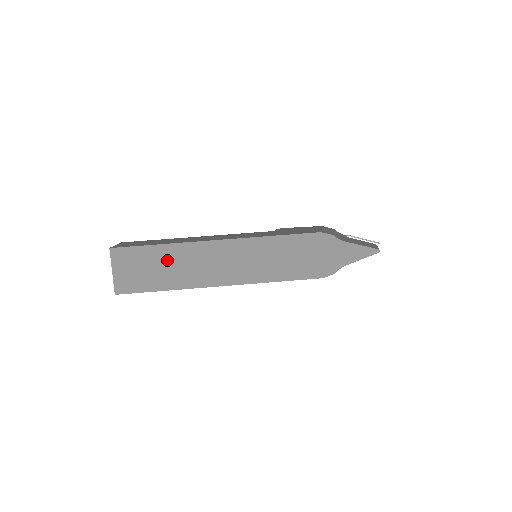
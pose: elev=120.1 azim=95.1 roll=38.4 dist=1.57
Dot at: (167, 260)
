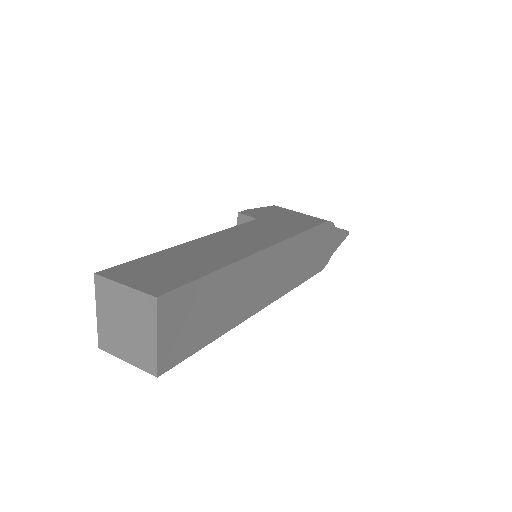
Dot at: (221, 293)
